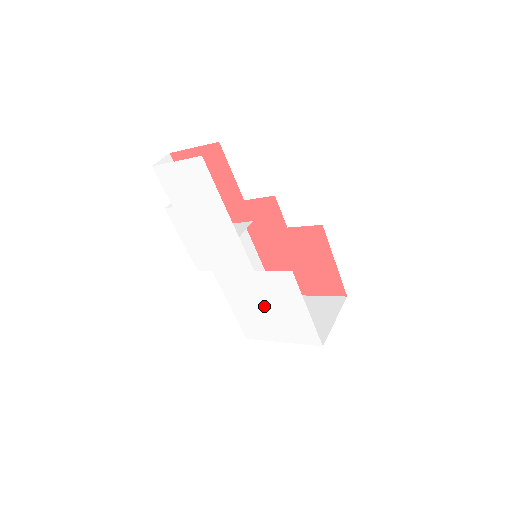
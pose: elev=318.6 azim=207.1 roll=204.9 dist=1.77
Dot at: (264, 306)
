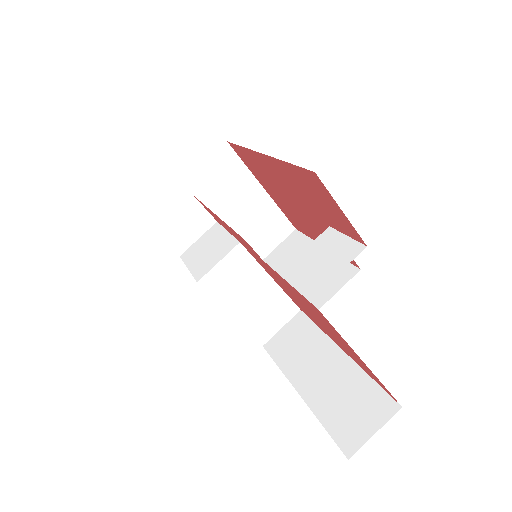
Dot at: occluded
